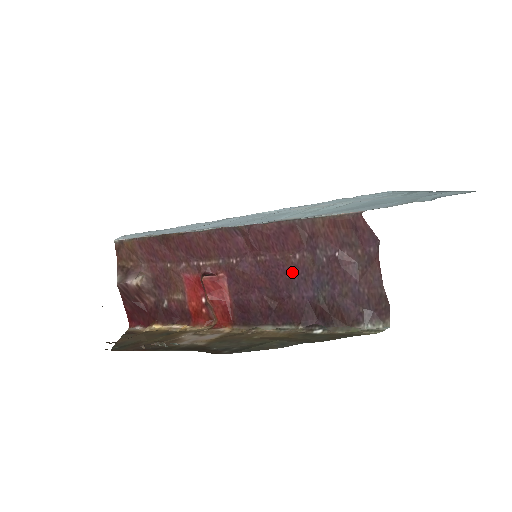
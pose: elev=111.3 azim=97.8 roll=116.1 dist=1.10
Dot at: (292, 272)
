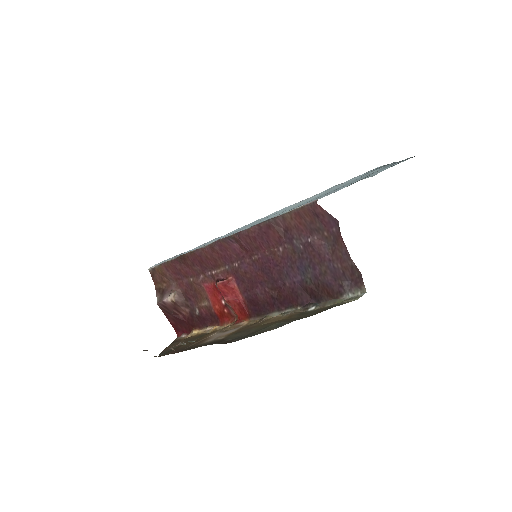
Dot at: (280, 263)
